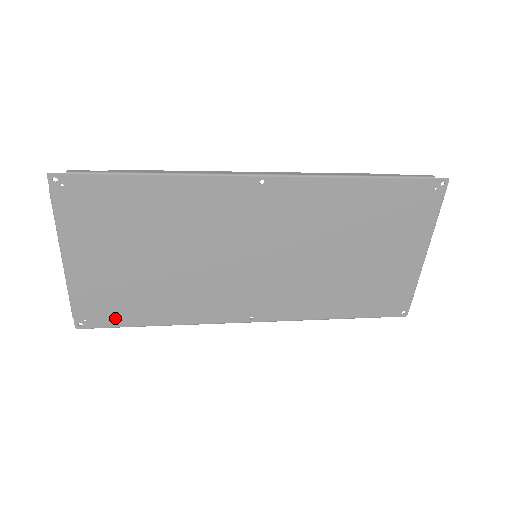
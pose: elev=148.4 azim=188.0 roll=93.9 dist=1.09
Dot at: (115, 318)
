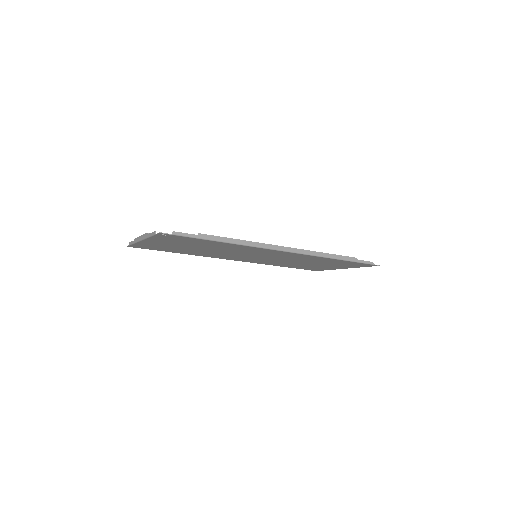
Dot at: (155, 249)
